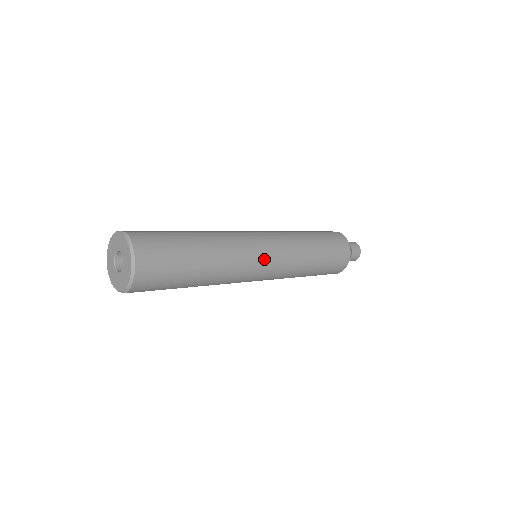
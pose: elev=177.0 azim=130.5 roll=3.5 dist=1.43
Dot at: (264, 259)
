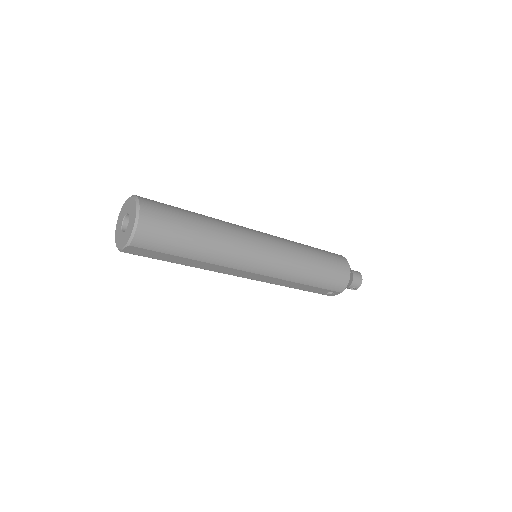
Dot at: (262, 246)
